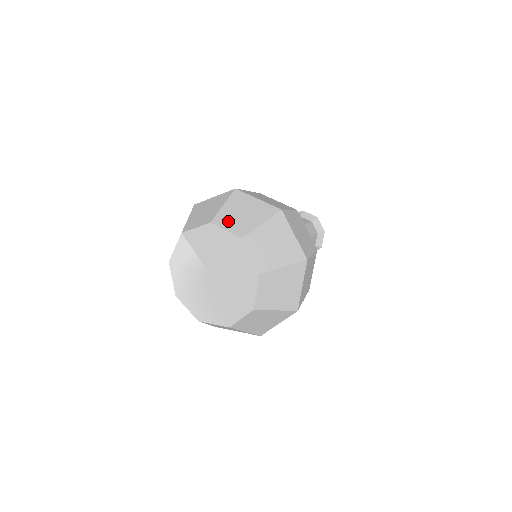
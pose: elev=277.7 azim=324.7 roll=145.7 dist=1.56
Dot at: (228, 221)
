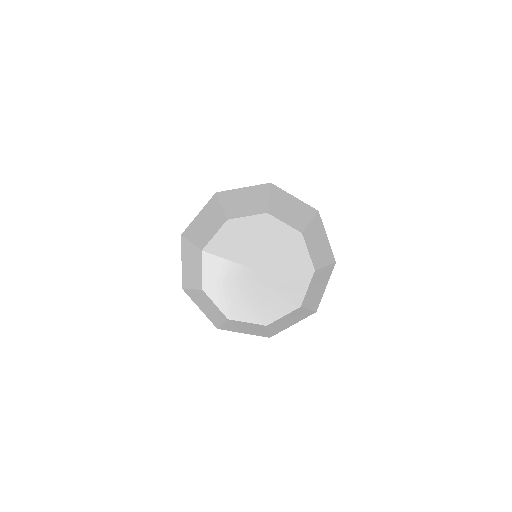
Dot at: (240, 211)
